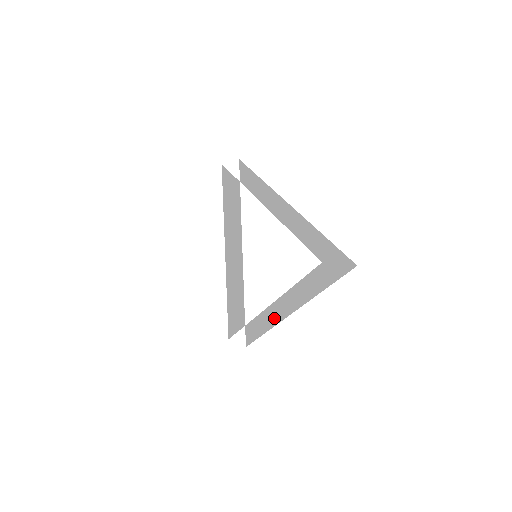
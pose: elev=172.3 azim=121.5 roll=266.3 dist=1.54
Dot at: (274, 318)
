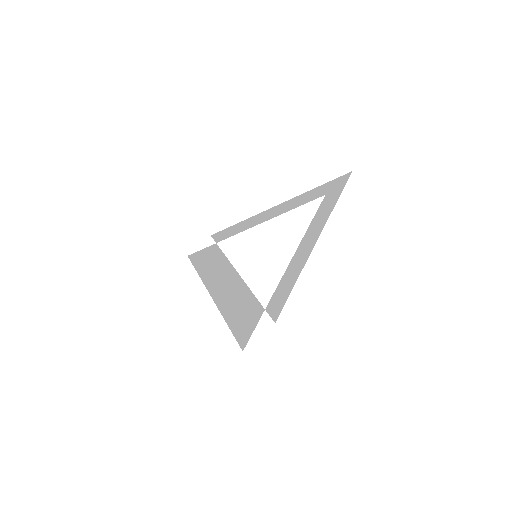
Dot at: (300, 262)
